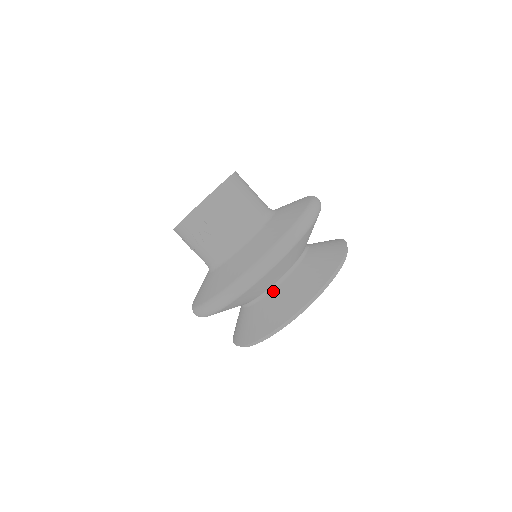
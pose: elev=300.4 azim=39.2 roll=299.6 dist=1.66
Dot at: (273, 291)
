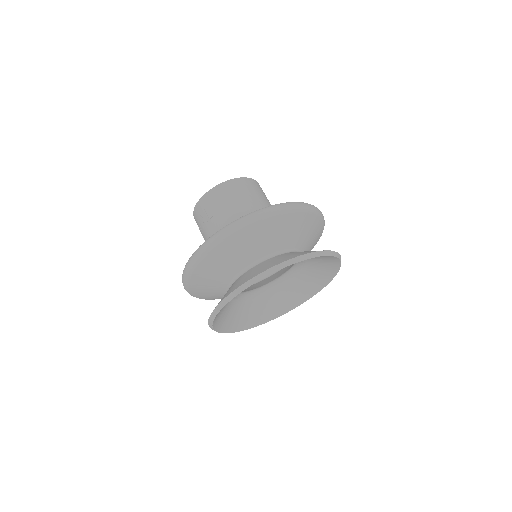
Dot at: (239, 277)
